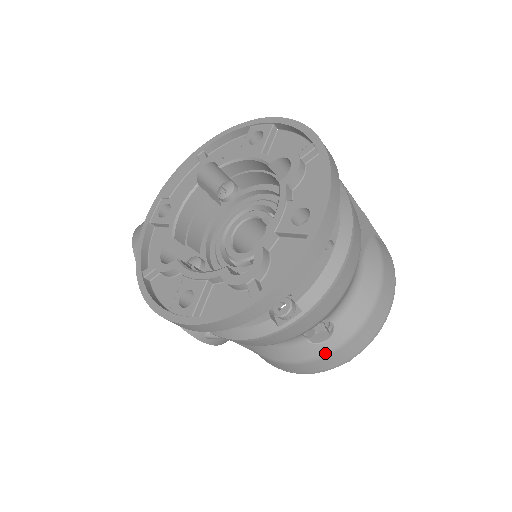
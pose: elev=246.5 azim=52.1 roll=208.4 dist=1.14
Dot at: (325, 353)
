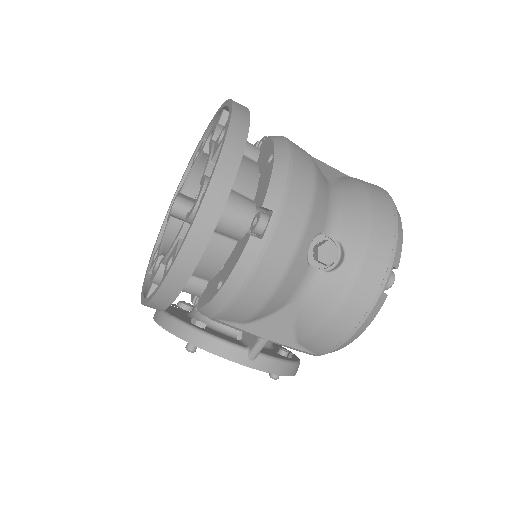
Dot at: (352, 275)
